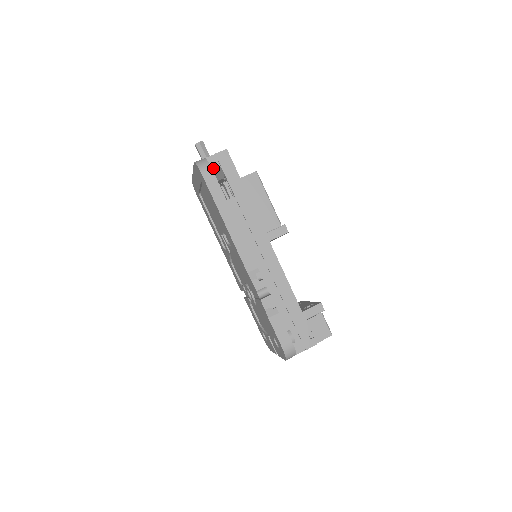
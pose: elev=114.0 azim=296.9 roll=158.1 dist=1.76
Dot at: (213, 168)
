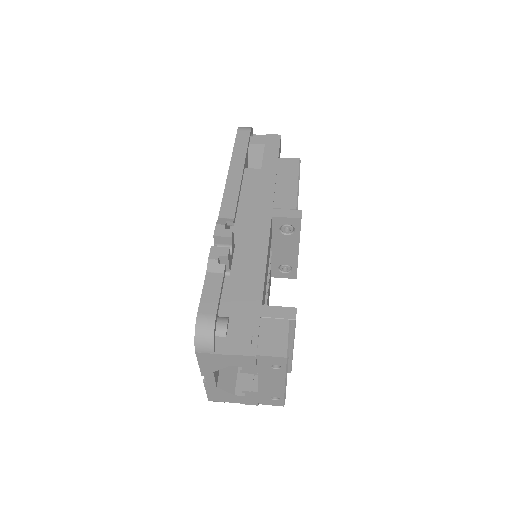
Dot at: (256, 143)
